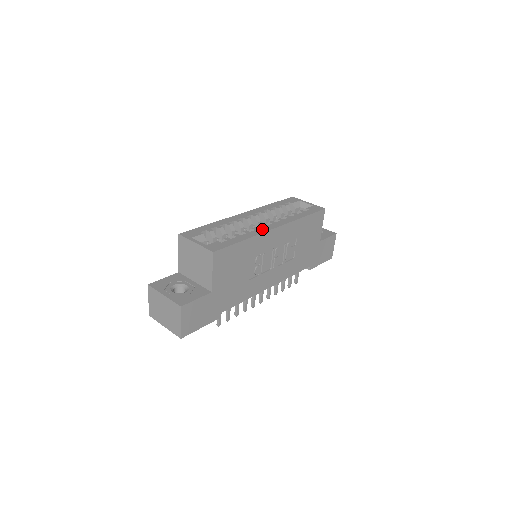
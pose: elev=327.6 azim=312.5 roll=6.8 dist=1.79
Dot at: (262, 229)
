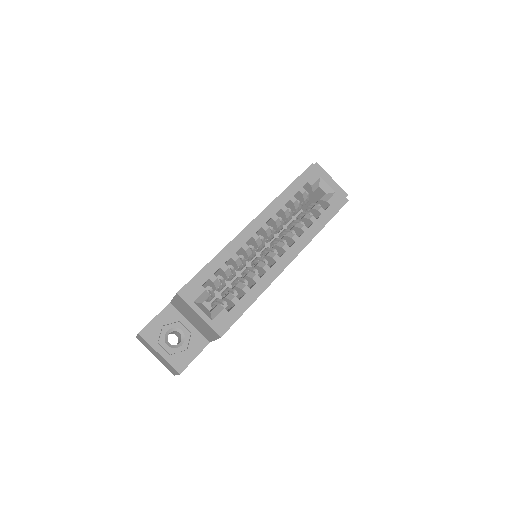
Dot at: (274, 270)
